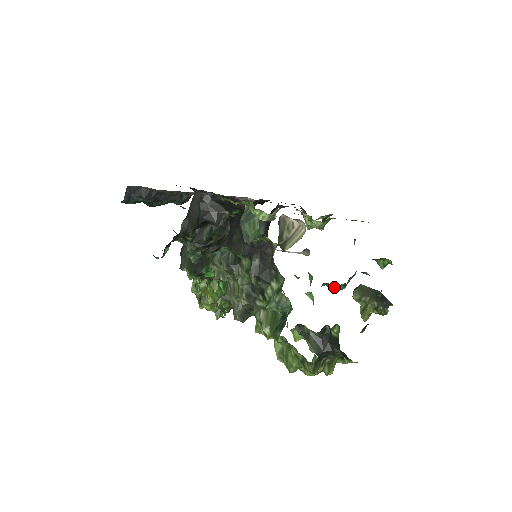
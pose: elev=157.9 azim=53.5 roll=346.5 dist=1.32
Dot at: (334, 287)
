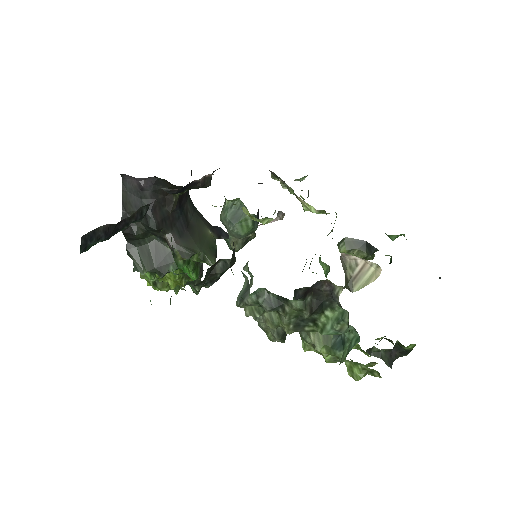
Dot at: occluded
